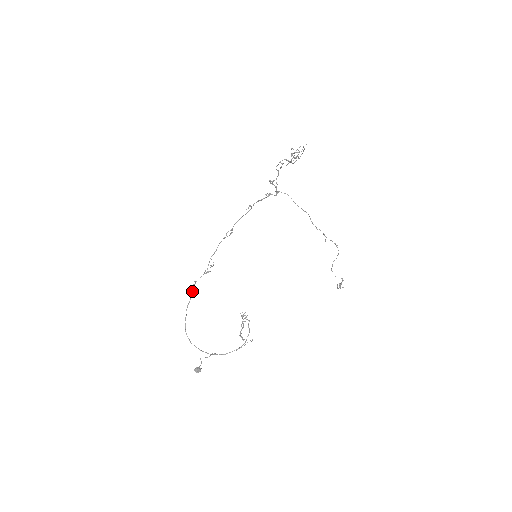
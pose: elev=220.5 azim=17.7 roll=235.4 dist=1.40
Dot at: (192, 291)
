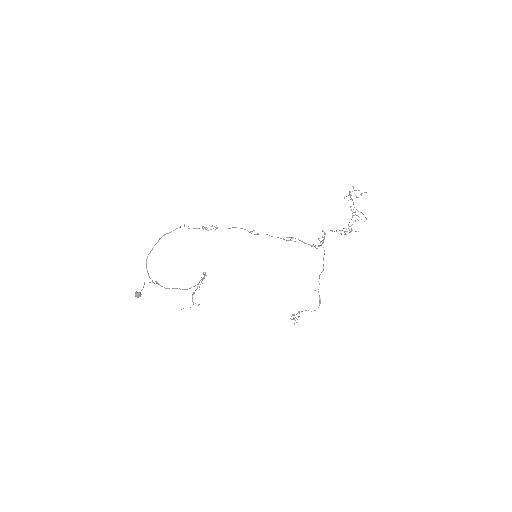
Dot at: occluded
